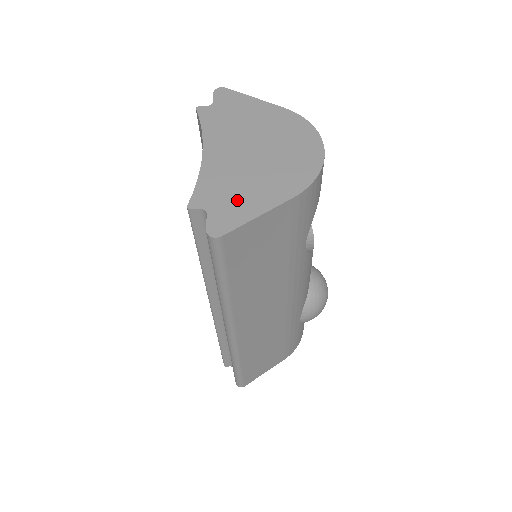
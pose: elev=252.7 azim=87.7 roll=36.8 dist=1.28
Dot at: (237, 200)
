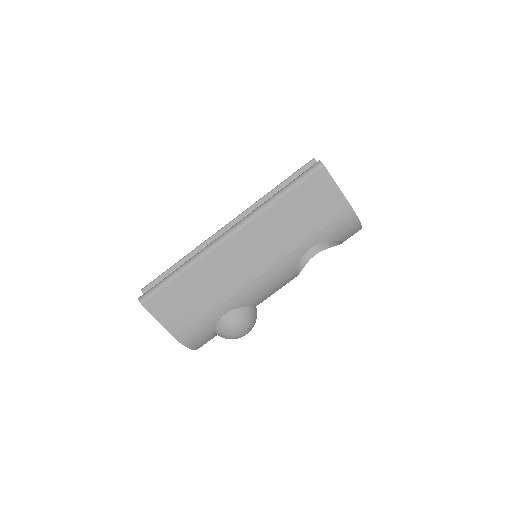
Dot at: occluded
